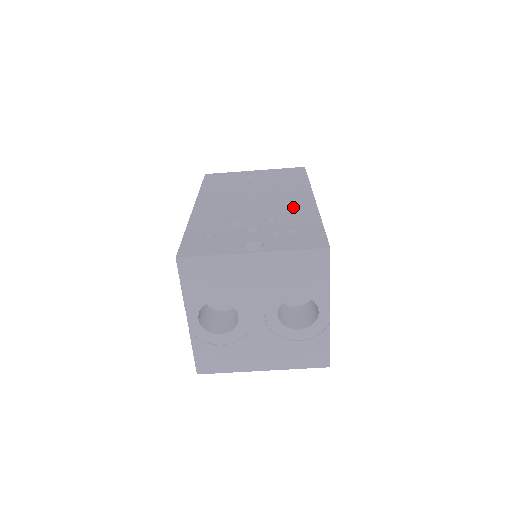
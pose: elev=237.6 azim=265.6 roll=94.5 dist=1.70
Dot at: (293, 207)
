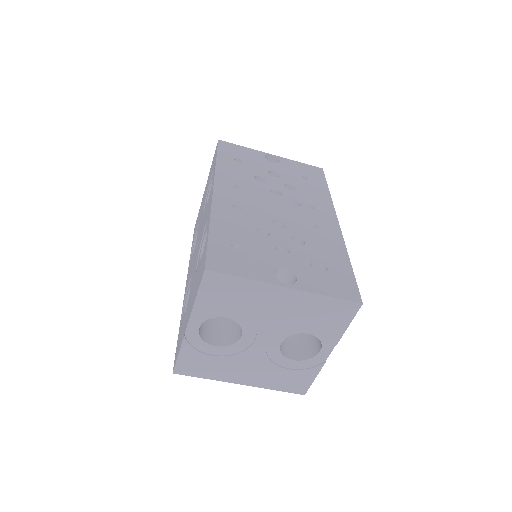
Dot at: (319, 228)
